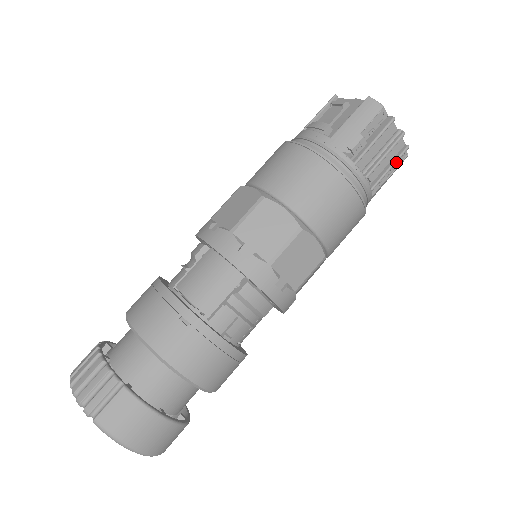
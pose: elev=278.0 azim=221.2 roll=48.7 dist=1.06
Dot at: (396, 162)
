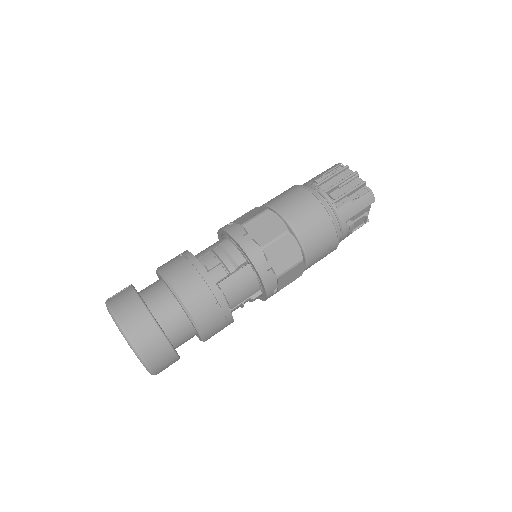
Dot at: (355, 188)
